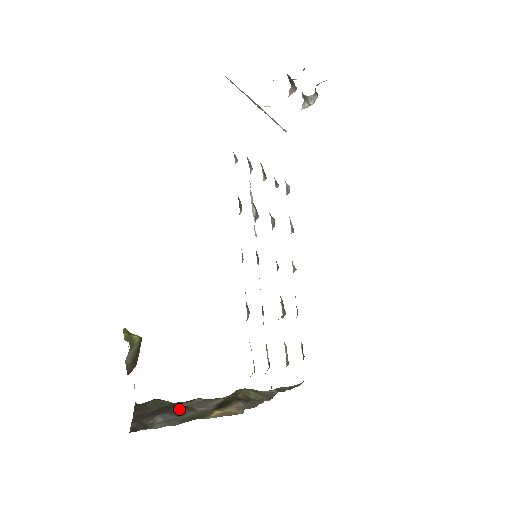
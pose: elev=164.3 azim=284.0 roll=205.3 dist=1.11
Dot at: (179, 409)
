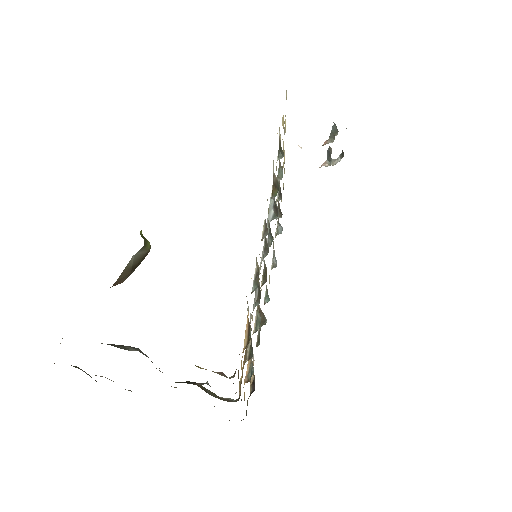
Dot at: occluded
